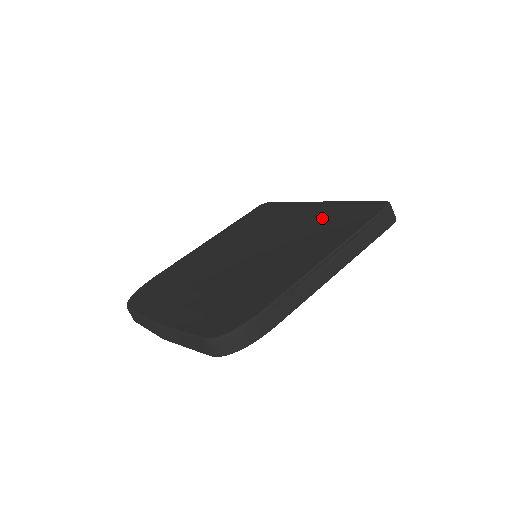
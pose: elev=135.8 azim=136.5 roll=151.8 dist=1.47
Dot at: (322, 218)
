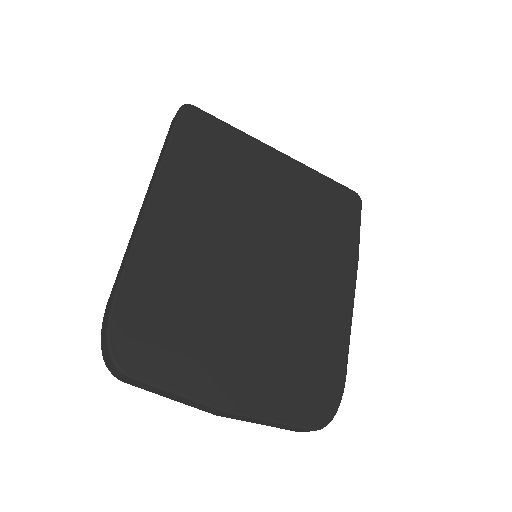
Dot at: (309, 202)
